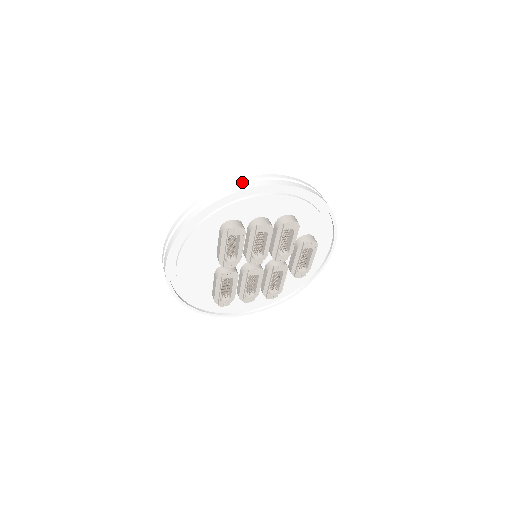
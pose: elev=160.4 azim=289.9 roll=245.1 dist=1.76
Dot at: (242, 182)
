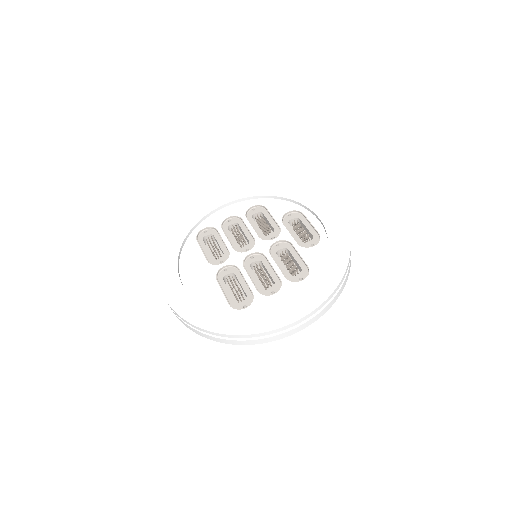
Dot at: (271, 333)
